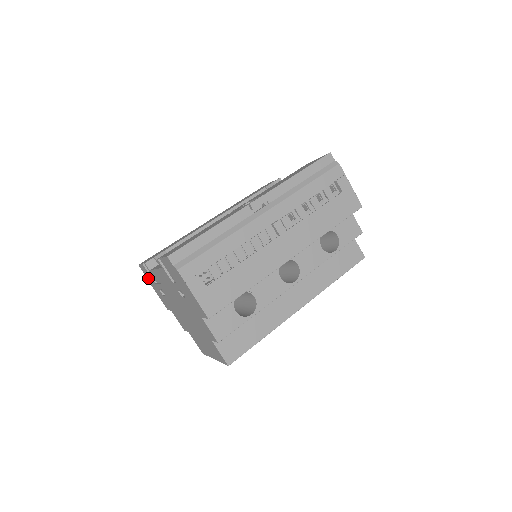
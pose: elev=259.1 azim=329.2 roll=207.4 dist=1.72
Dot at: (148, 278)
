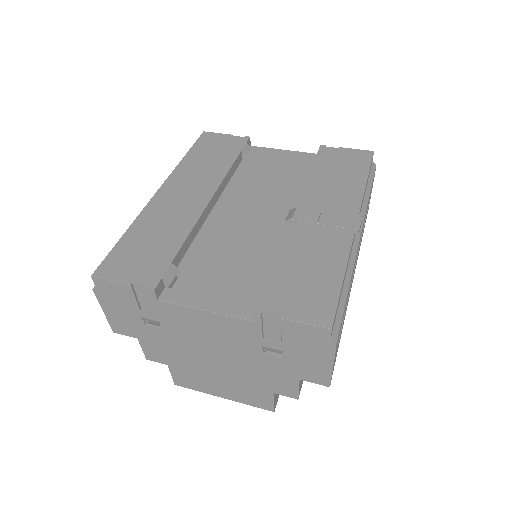
Dot at: (110, 297)
